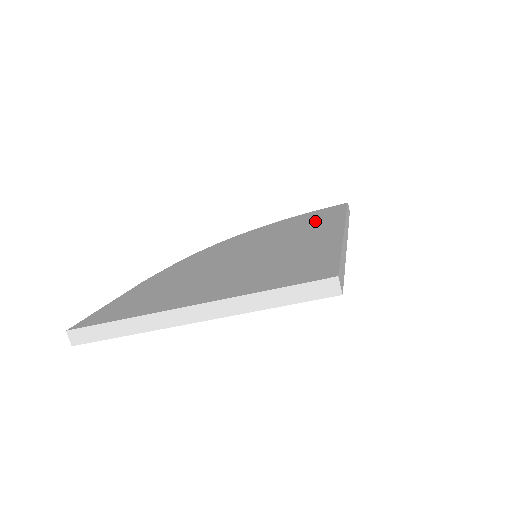
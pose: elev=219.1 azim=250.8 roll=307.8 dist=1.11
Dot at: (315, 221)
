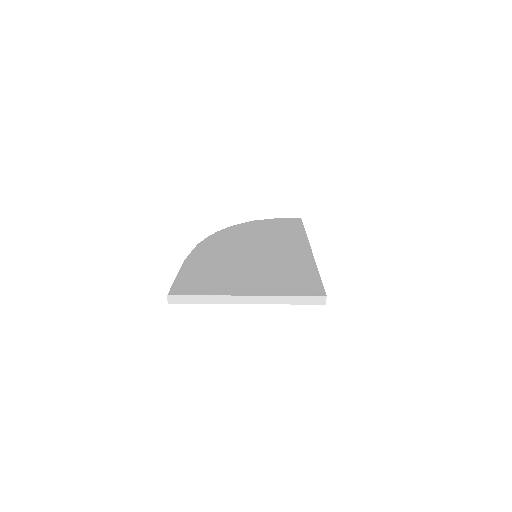
Dot at: (286, 233)
